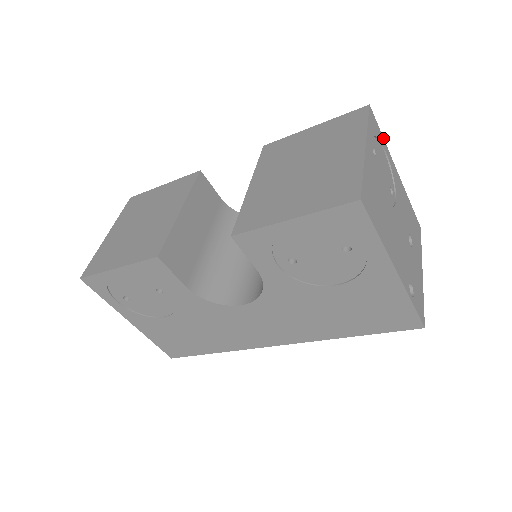
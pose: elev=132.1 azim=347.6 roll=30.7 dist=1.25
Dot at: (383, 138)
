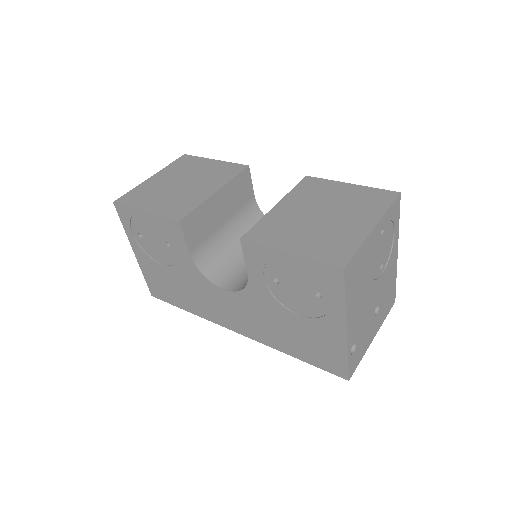
Dot at: occluded
